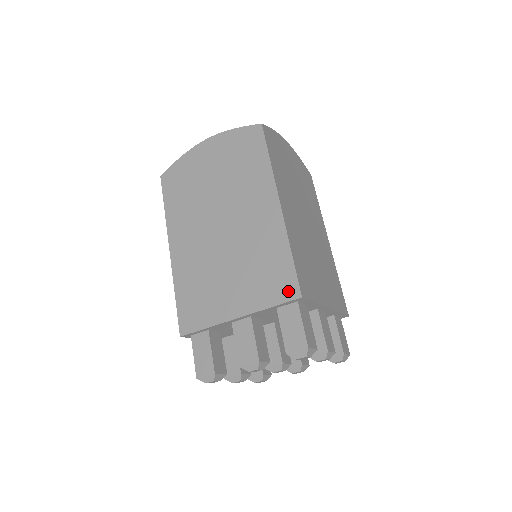
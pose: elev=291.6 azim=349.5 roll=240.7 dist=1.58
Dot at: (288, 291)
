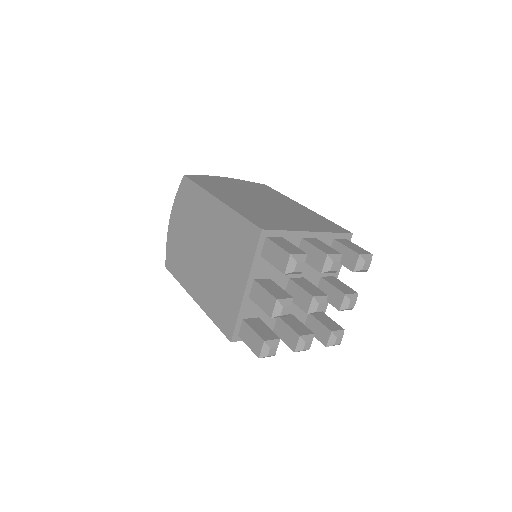
Dot at: (341, 230)
